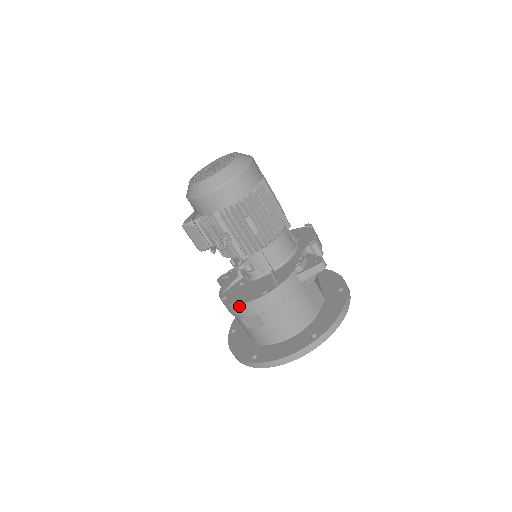
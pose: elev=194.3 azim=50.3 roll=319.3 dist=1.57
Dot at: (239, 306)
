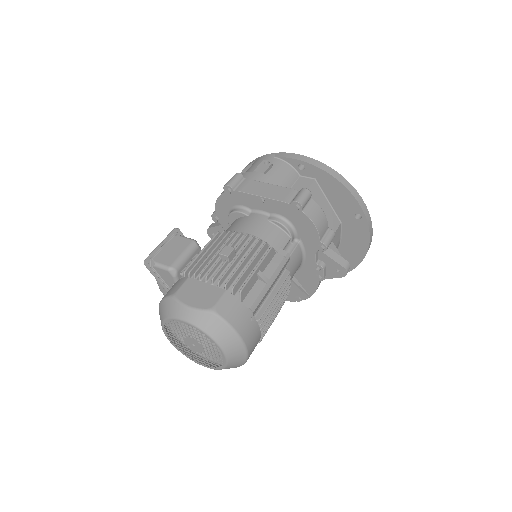
Dot at: occluded
